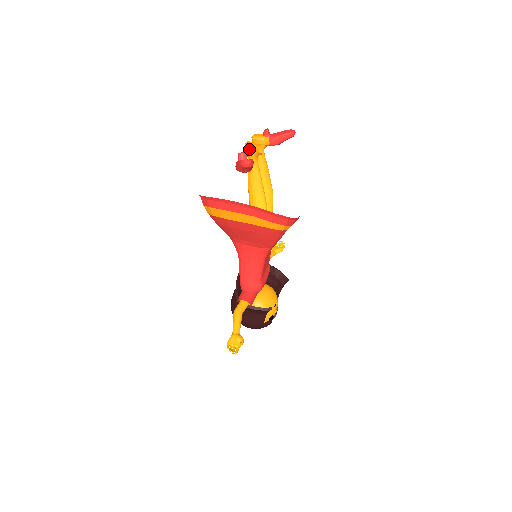
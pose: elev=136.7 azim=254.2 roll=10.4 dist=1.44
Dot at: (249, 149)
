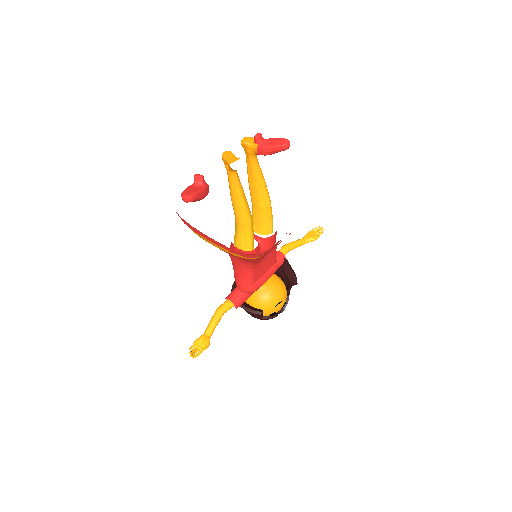
Dot at: (224, 162)
